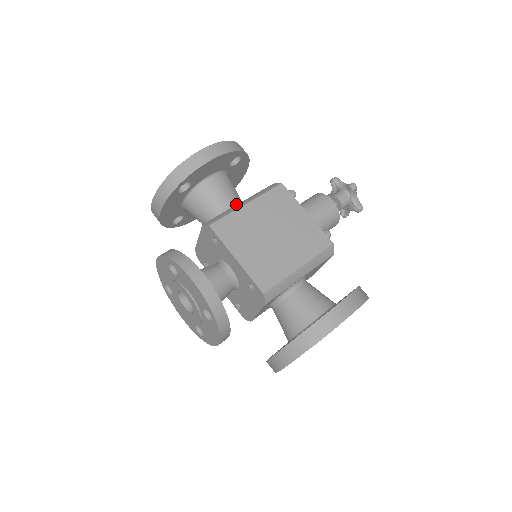
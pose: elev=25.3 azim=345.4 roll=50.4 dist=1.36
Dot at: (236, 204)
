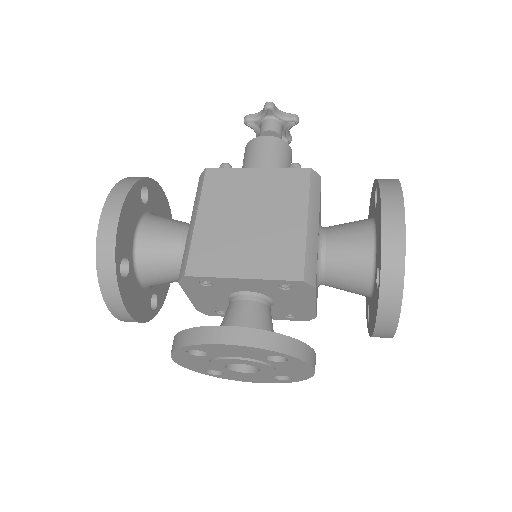
Dot at: (187, 231)
